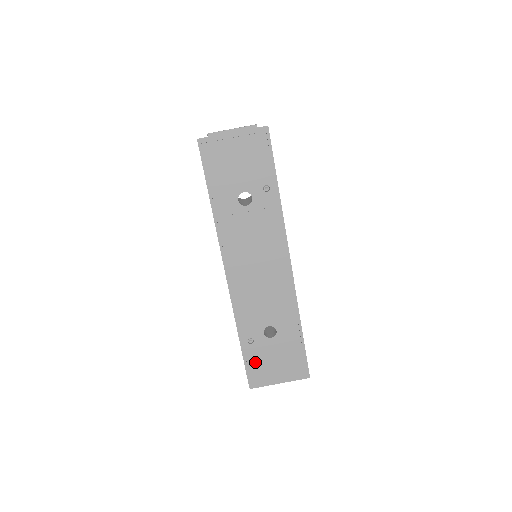
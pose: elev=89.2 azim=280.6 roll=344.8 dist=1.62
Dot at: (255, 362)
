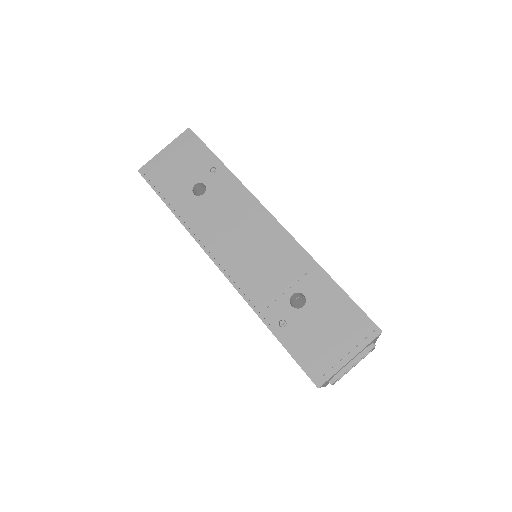
Dot at: (303, 347)
